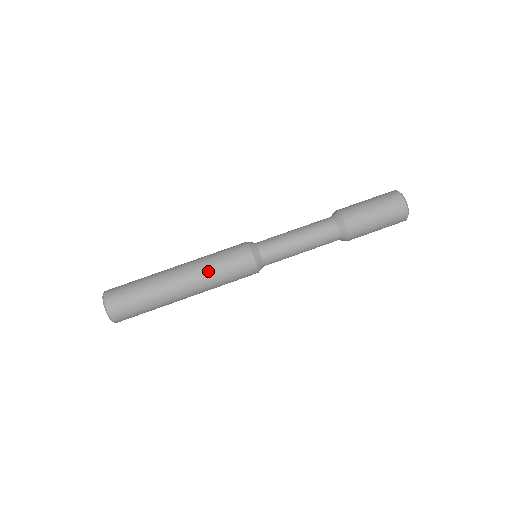
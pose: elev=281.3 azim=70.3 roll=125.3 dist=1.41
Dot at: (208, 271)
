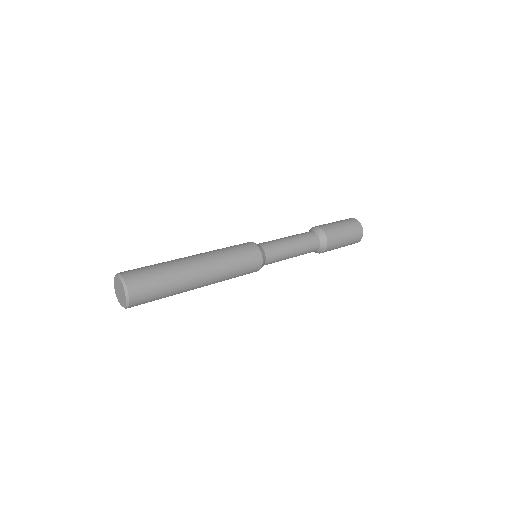
Dot at: occluded
